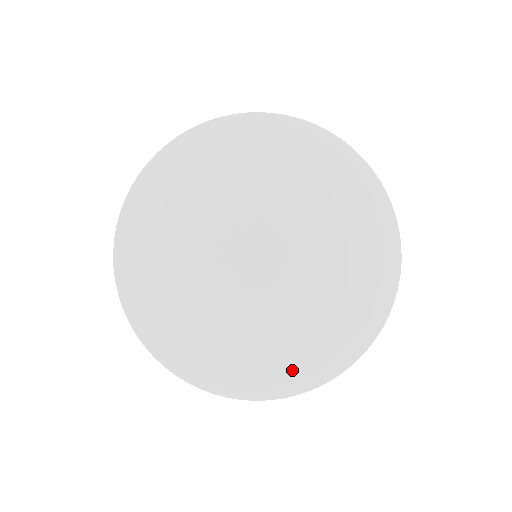
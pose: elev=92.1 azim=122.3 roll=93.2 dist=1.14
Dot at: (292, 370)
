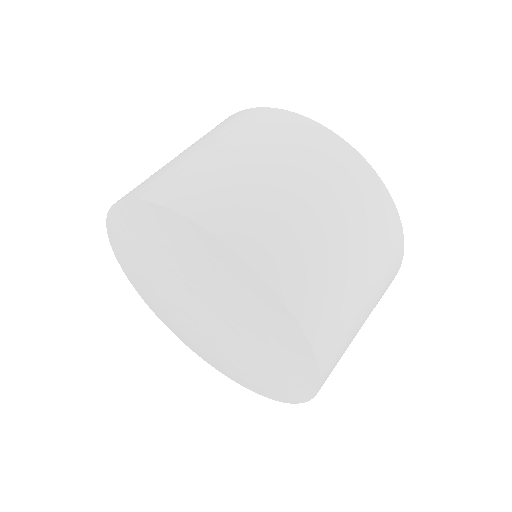
Dot at: (286, 387)
